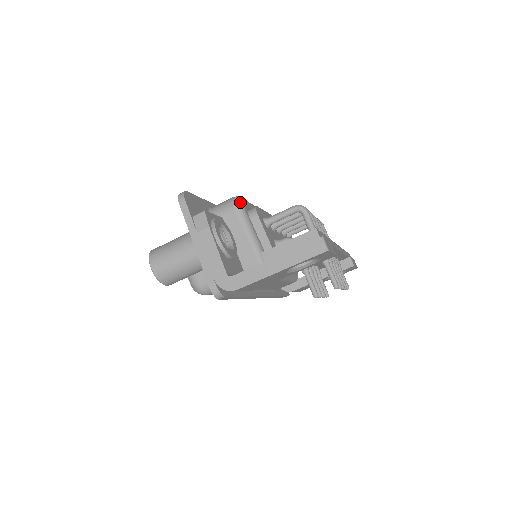
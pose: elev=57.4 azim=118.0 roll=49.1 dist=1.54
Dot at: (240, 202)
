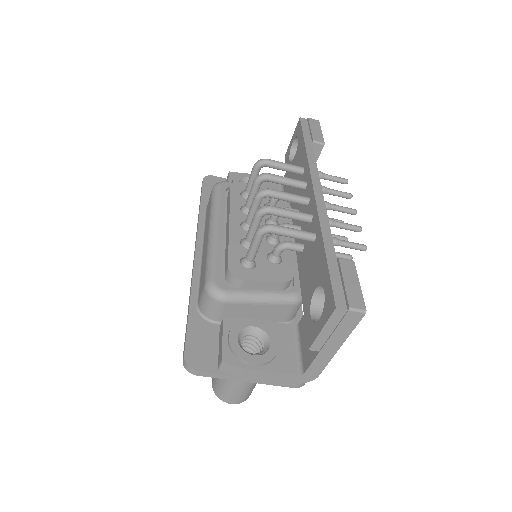
Dot at: (218, 292)
